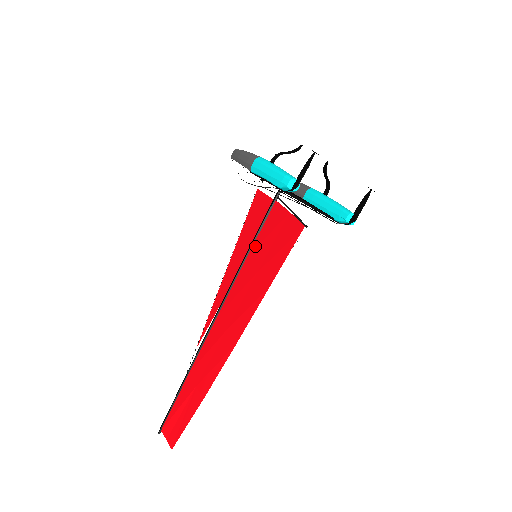
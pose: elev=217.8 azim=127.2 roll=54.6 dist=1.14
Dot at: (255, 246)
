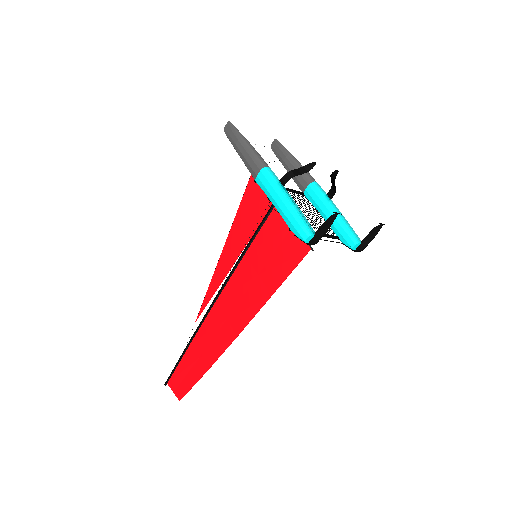
Dot at: (255, 245)
